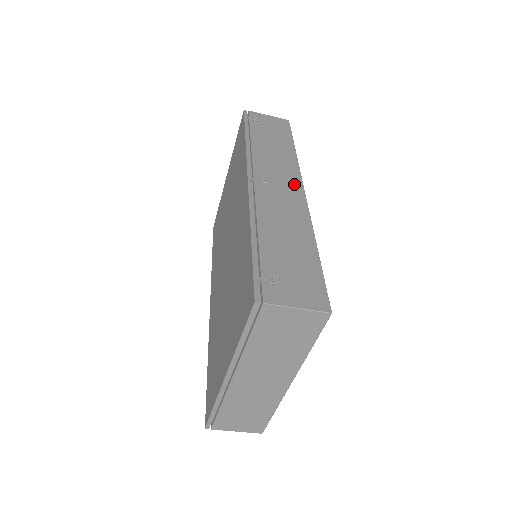
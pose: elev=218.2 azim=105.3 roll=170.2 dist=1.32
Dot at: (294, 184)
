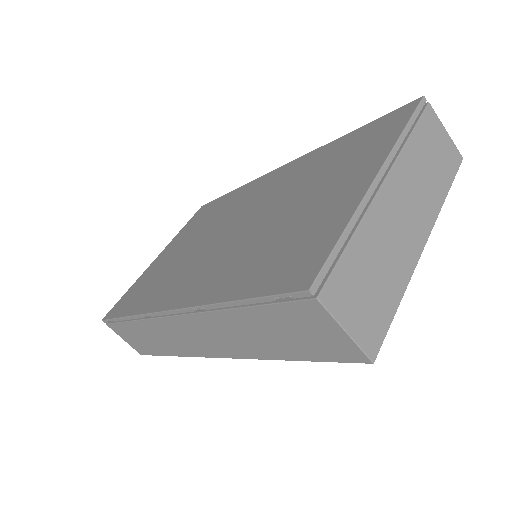
Dot at: occluded
